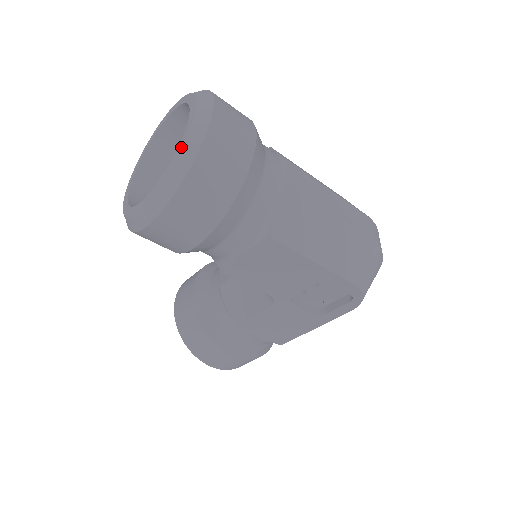
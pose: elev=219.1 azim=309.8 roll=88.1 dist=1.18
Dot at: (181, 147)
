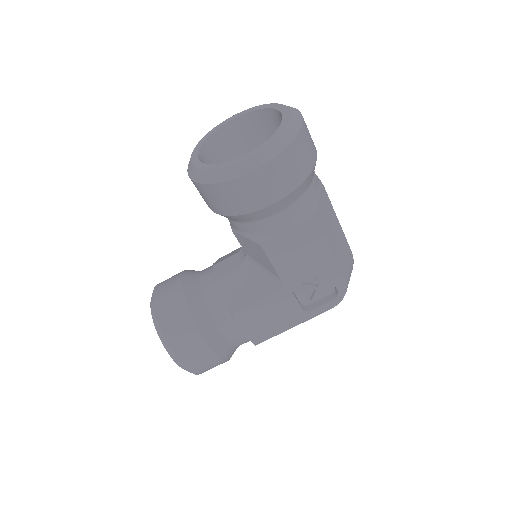
Dot at: (286, 125)
